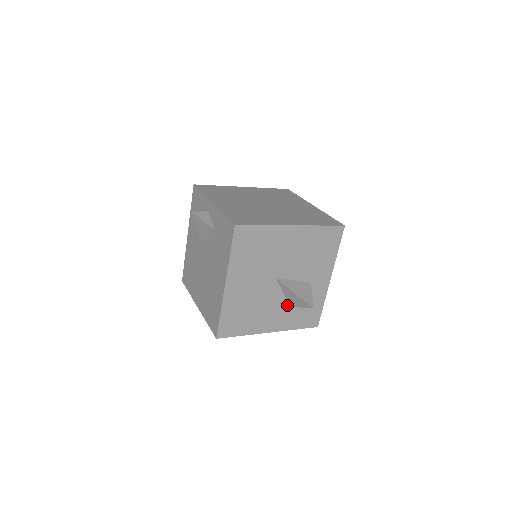
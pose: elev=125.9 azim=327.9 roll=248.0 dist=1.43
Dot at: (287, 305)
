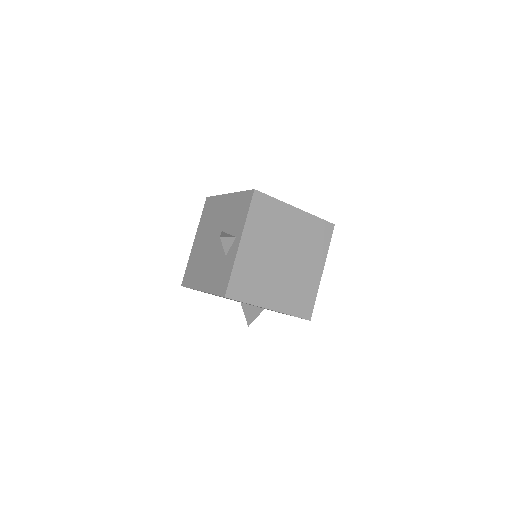
Dot at: occluded
